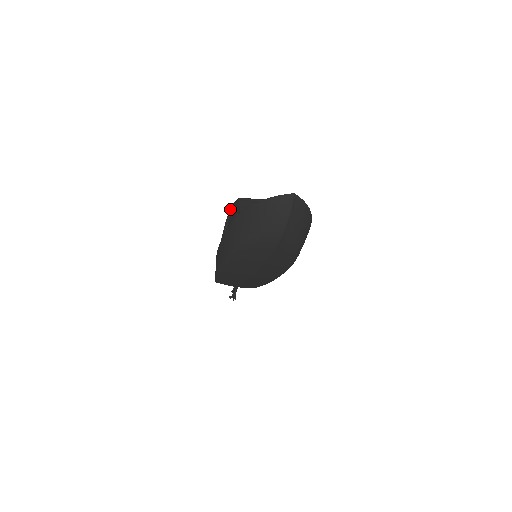
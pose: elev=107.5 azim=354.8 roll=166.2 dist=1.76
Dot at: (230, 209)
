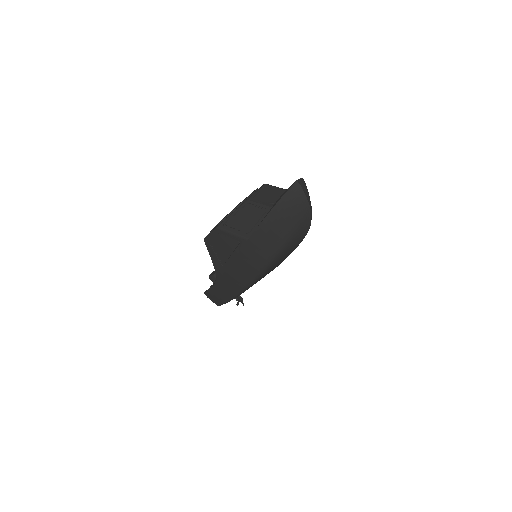
Dot at: (207, 243)
